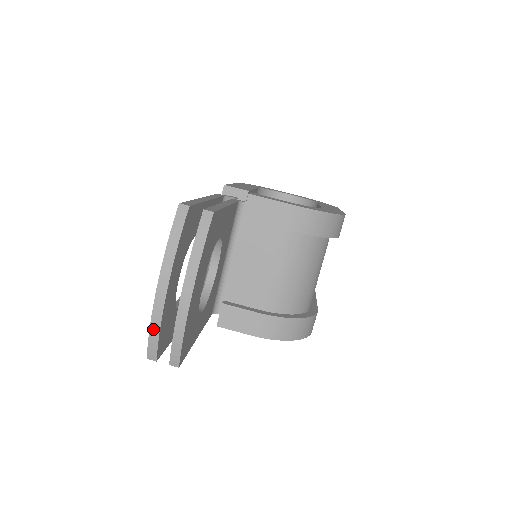
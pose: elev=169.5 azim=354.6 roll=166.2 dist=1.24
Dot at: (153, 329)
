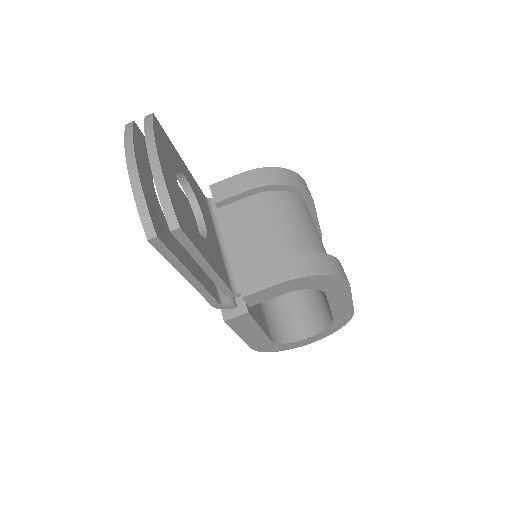
Dot at: (138, 200)
